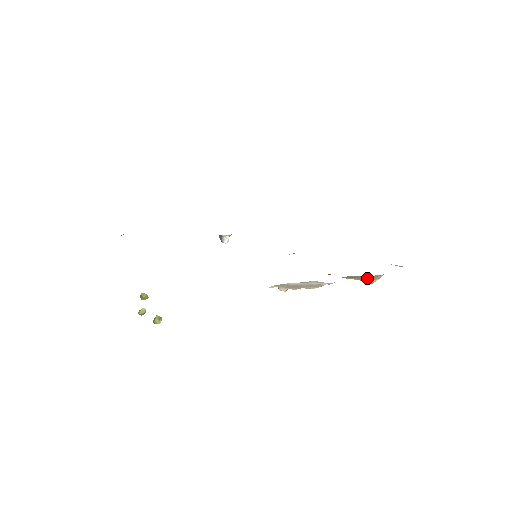
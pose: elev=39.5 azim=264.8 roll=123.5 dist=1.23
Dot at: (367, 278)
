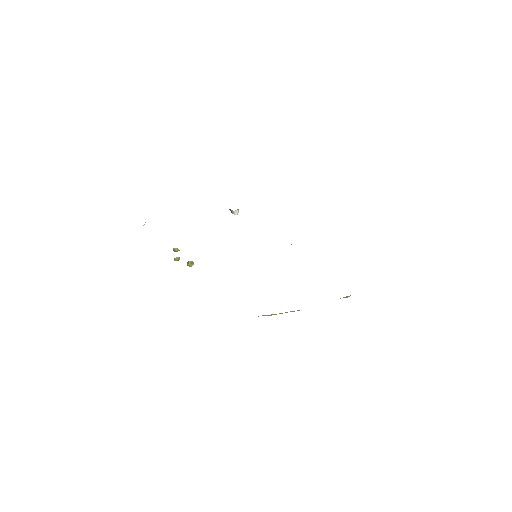
Dot at: occluded
